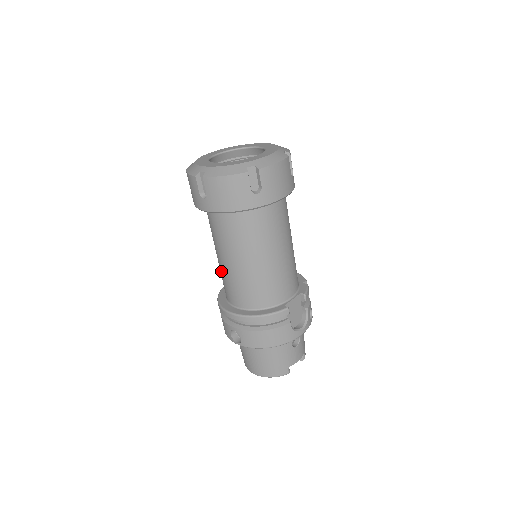
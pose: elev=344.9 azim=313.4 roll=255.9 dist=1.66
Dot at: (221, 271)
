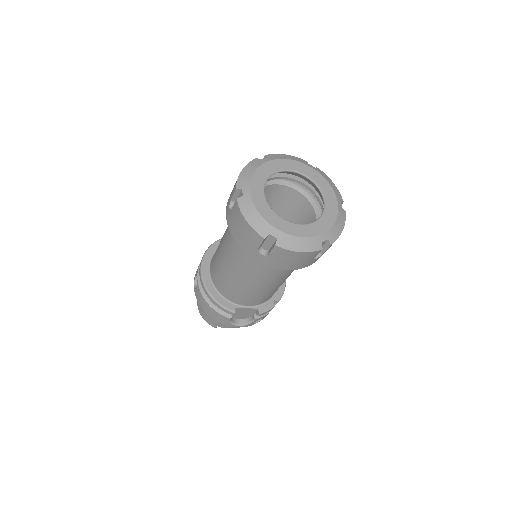
Dot at: occluded
